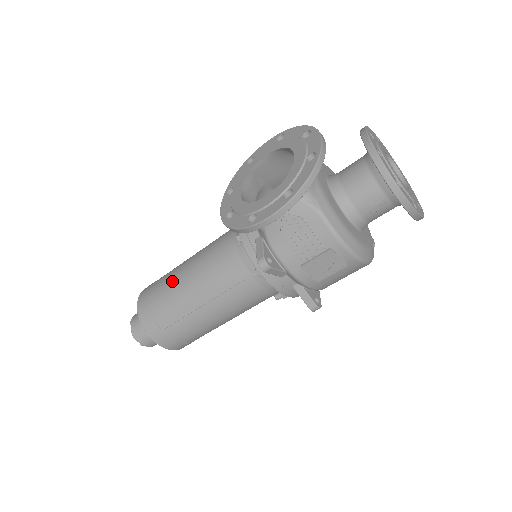
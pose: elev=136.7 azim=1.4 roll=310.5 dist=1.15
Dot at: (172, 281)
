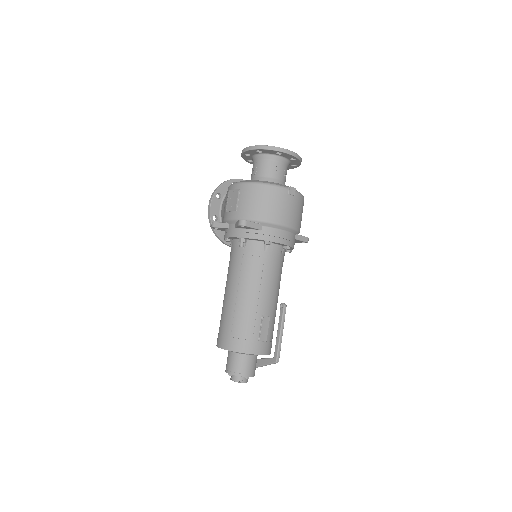
Dot at: occluded
